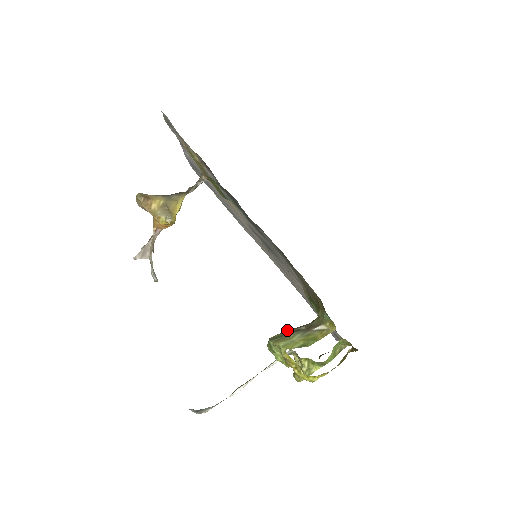
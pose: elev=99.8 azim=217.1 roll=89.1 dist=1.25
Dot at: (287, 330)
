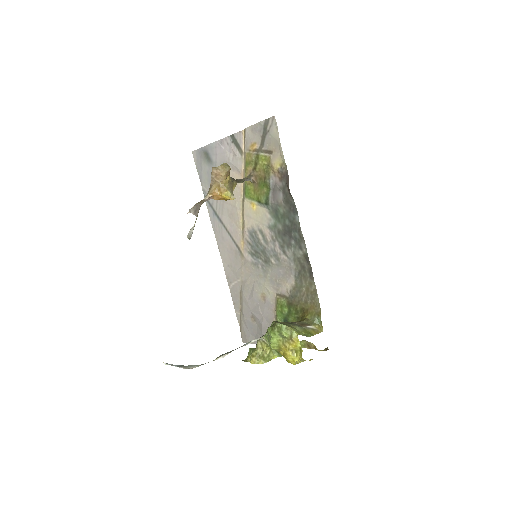
Dot at: occluded
